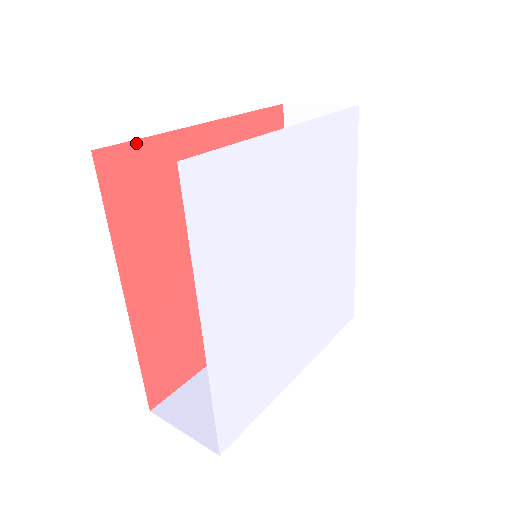
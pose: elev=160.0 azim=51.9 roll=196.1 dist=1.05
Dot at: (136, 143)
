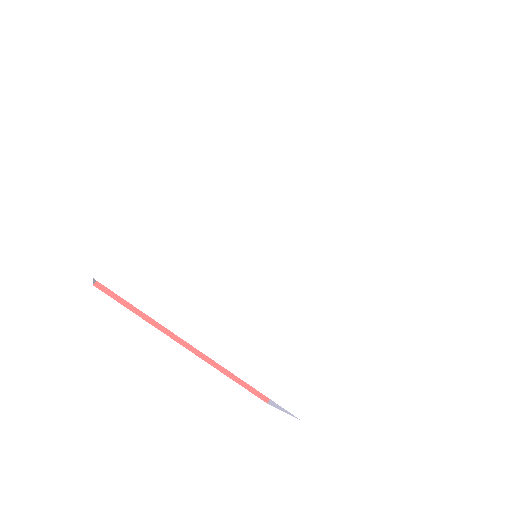
Dot at: occluded
